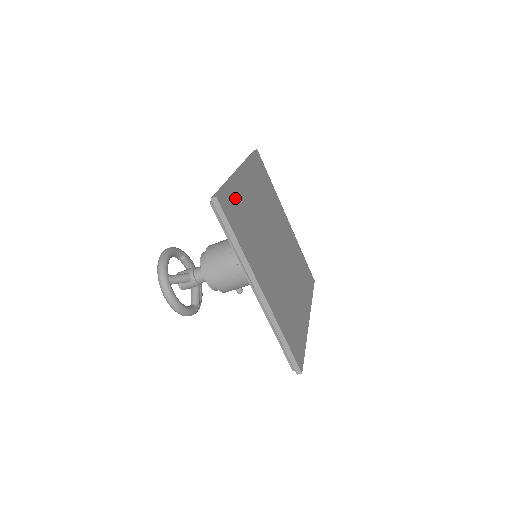
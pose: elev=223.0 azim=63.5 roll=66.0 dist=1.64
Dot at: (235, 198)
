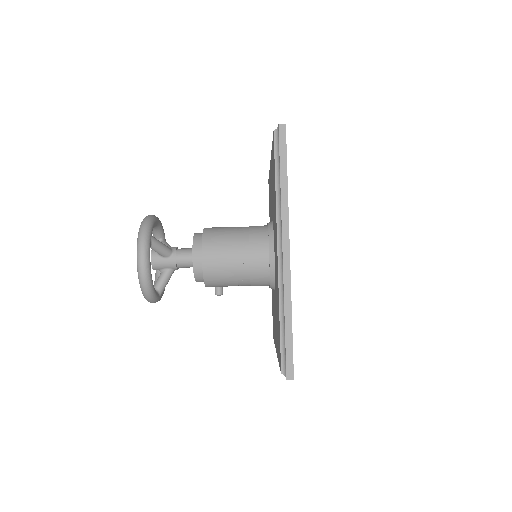
Dot at: occluded
